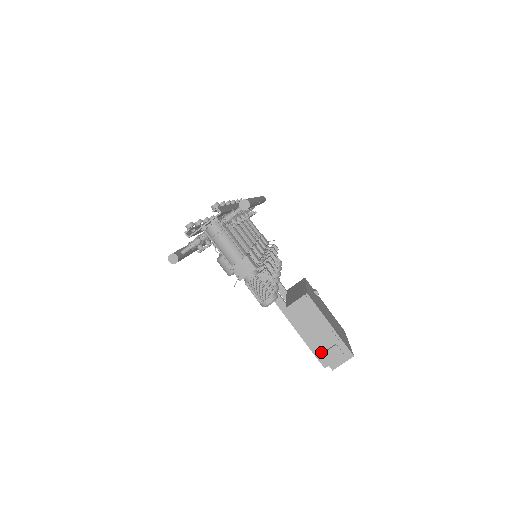
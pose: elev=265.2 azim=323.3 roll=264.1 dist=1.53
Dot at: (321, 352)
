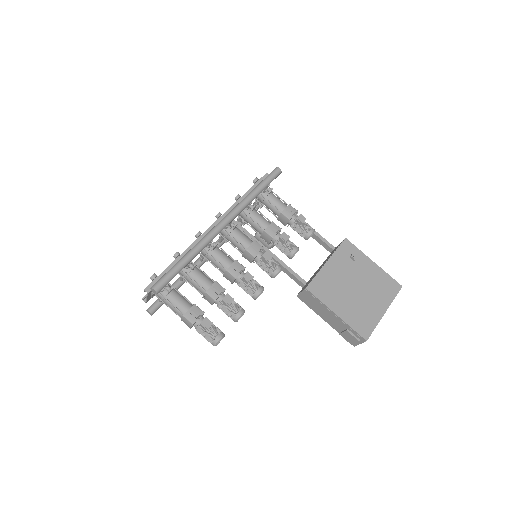
Dot at: (339, 332)
